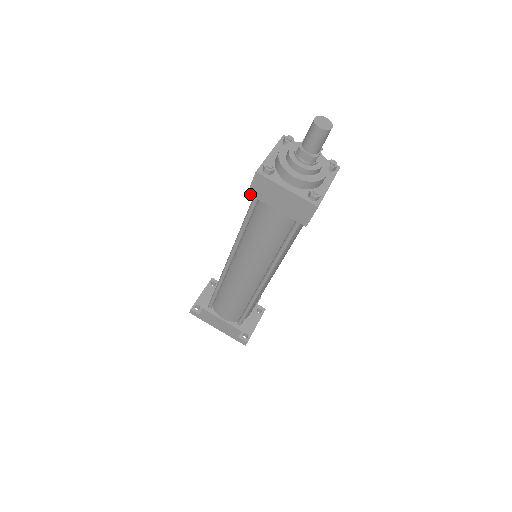
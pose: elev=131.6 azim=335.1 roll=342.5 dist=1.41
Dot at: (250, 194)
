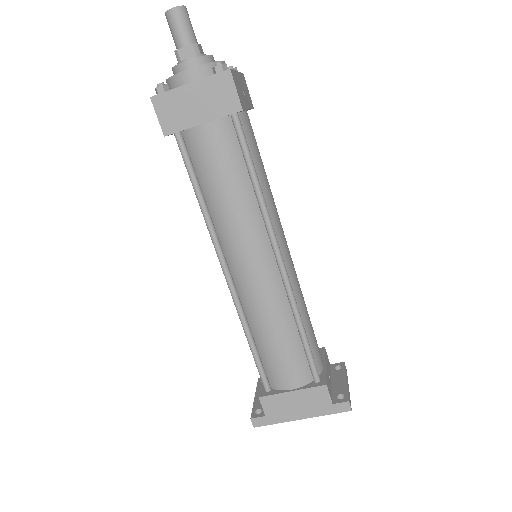
Dot at: (167, 134)
